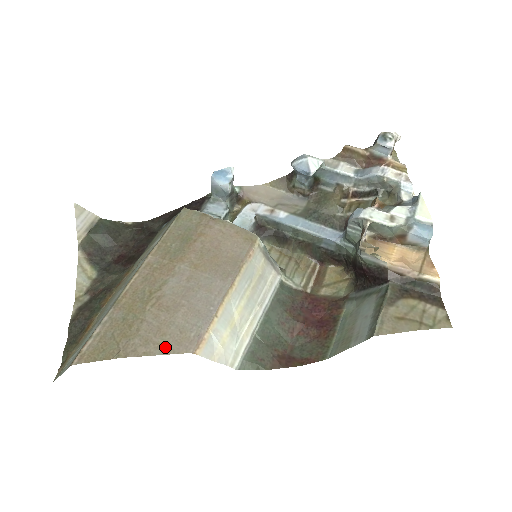
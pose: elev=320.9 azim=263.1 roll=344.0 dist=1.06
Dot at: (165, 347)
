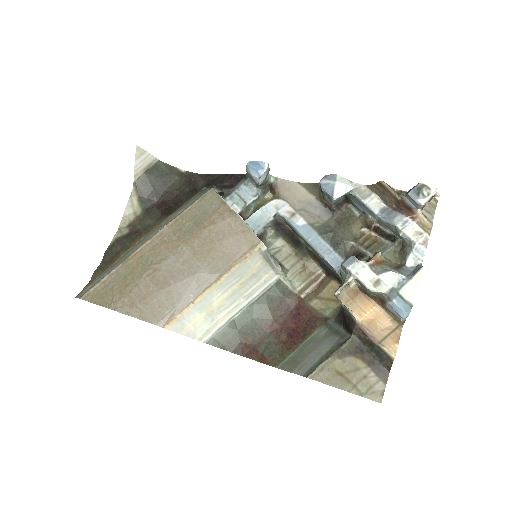
Dot at: (143, 314)
